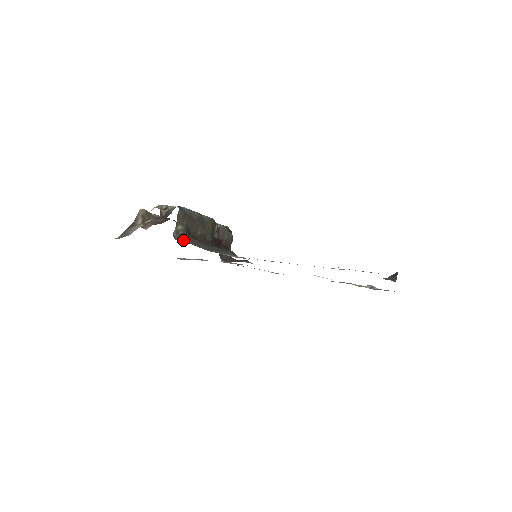
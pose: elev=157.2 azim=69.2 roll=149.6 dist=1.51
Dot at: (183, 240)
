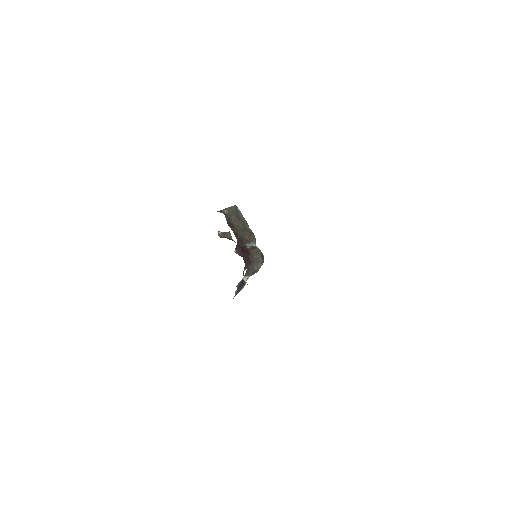
Dot at: occluded
